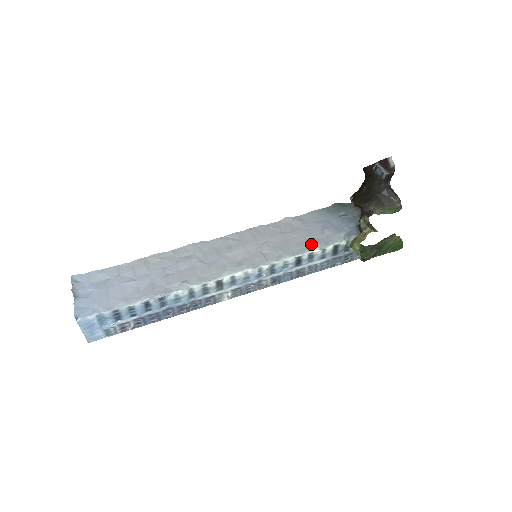
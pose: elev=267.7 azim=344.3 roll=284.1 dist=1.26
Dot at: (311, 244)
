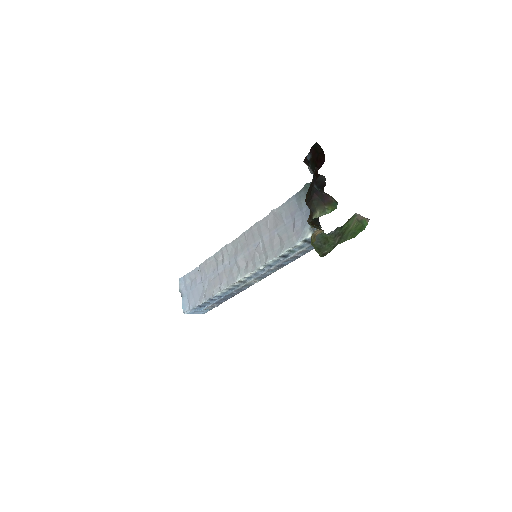
Dot at: (285, 243)
